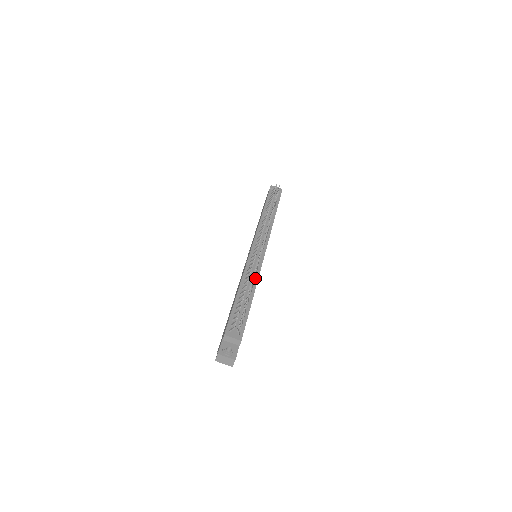
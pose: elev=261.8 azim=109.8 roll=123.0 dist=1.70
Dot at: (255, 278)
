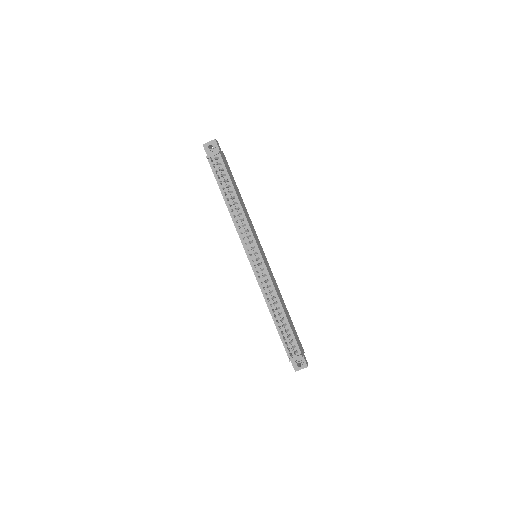
Dot at: (273, 291)
